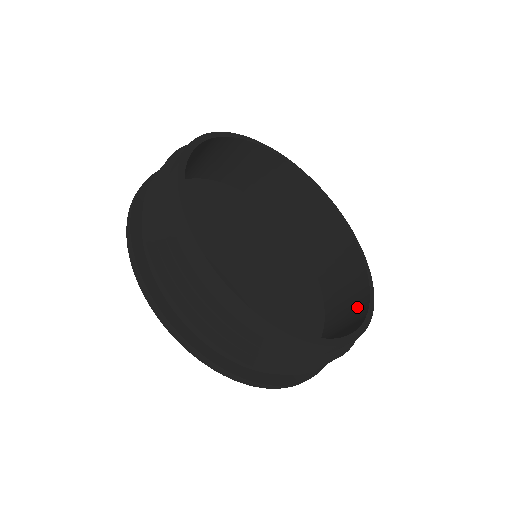
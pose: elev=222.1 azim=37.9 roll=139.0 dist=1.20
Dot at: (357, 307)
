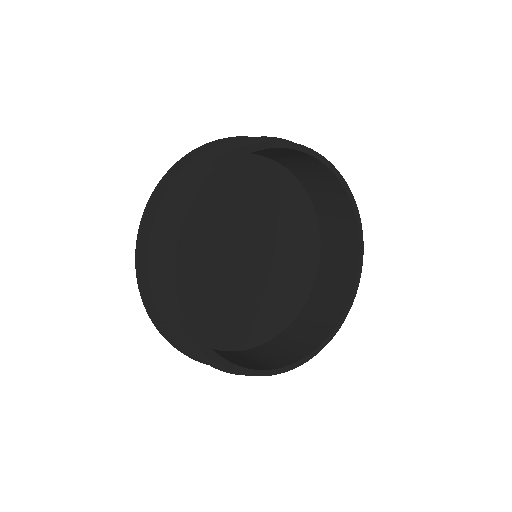
Dot at: (296, 352)
